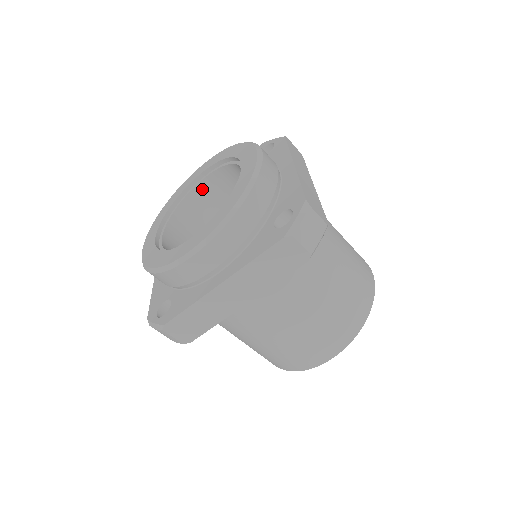
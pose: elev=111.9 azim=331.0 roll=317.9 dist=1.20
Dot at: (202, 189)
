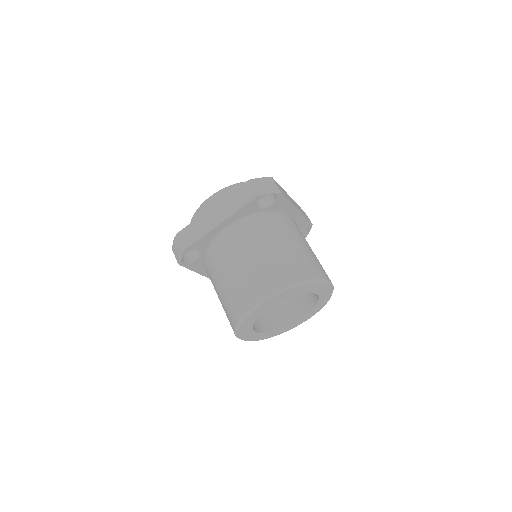
Dot at: occluded
